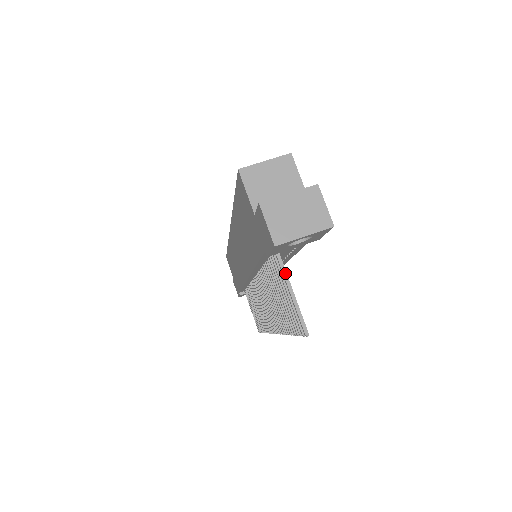
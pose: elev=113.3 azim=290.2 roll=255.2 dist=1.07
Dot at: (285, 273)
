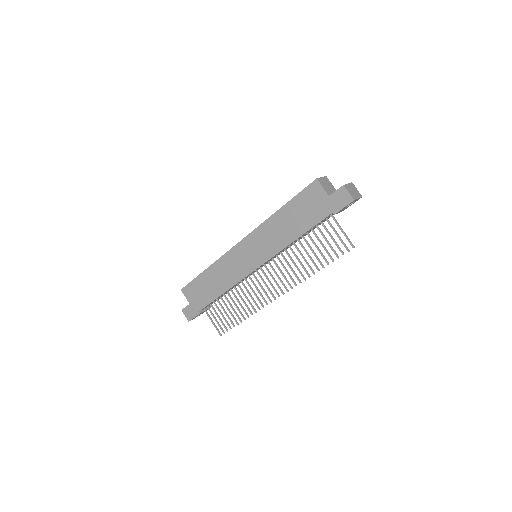
Dot at: (338, 223)
